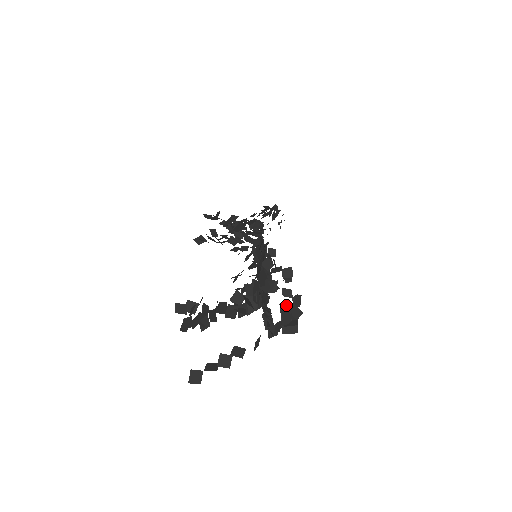
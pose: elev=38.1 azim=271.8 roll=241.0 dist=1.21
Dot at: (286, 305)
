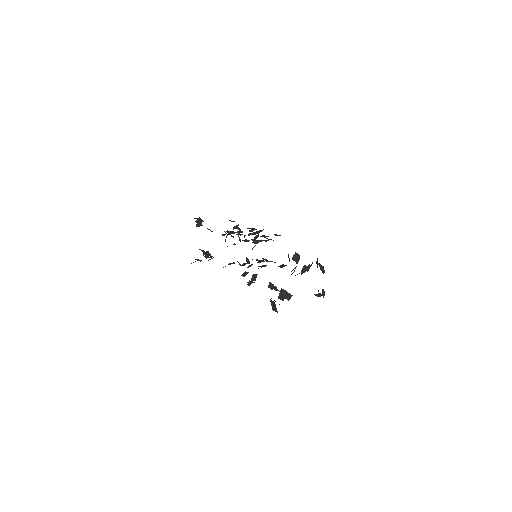
Dot at: (284, 290)
